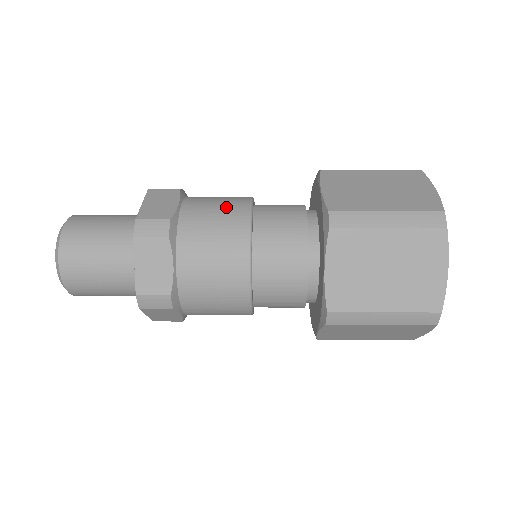
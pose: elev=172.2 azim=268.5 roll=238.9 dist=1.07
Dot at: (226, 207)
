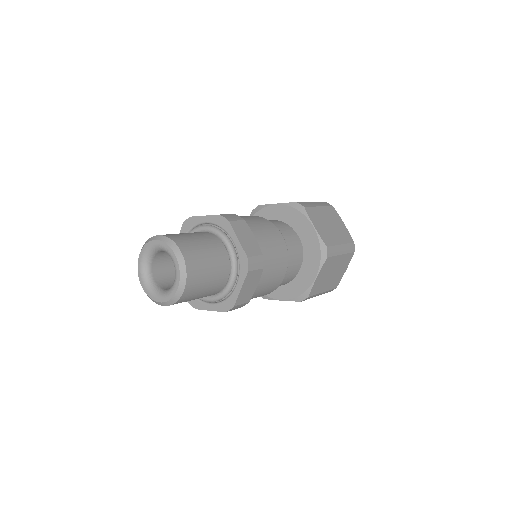
Dot at: occluded
